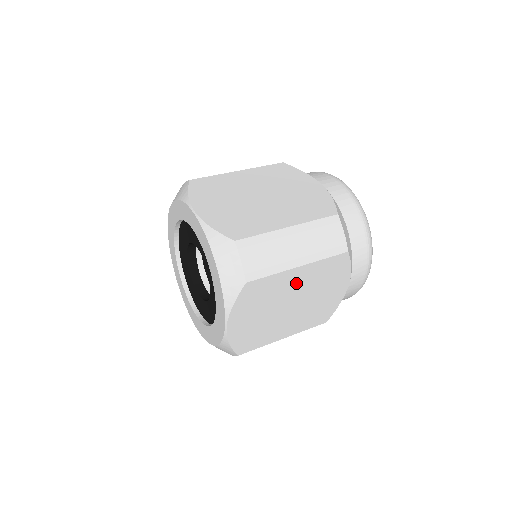
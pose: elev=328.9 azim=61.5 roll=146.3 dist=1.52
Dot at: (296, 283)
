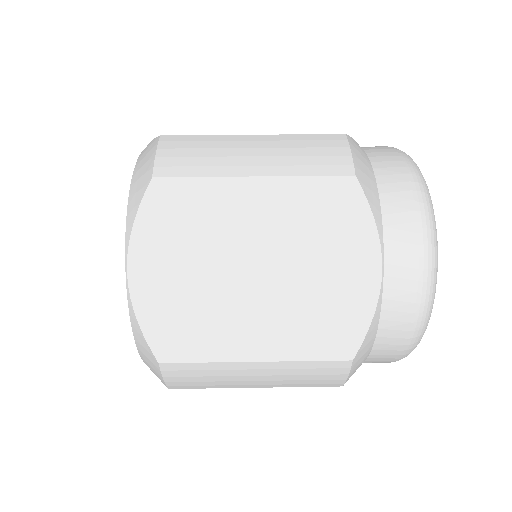
Dot at: (254, 217)
